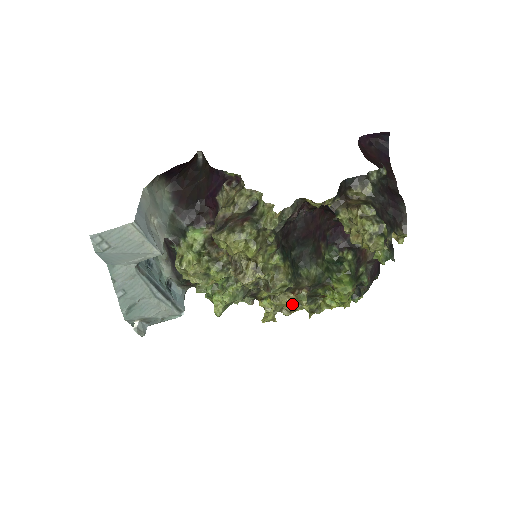
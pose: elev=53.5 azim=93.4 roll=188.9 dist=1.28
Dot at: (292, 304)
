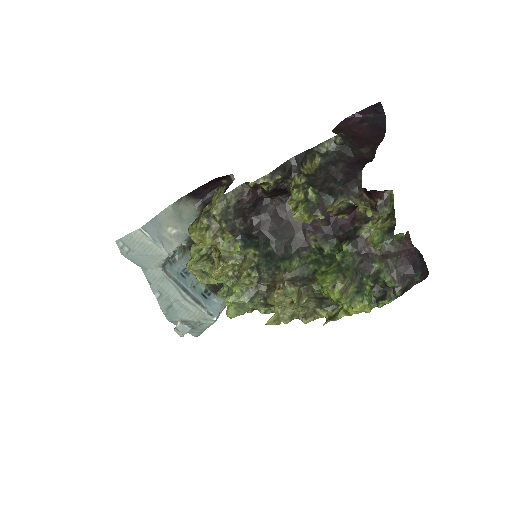
Dot at: (286, 303)
